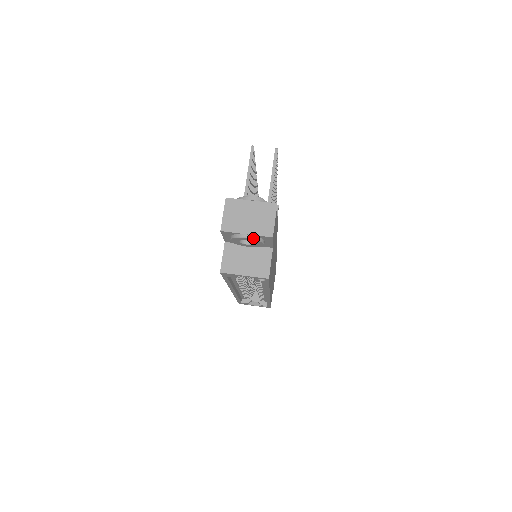
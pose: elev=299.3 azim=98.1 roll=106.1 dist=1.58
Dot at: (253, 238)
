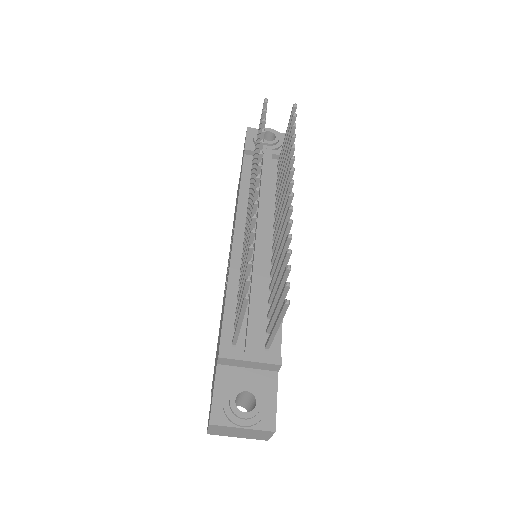
Dot at: occluded
